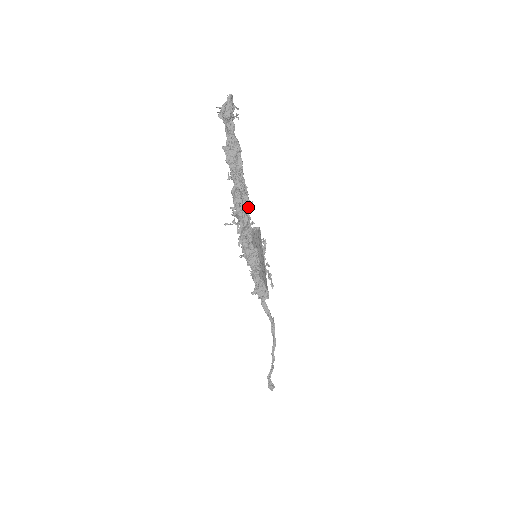
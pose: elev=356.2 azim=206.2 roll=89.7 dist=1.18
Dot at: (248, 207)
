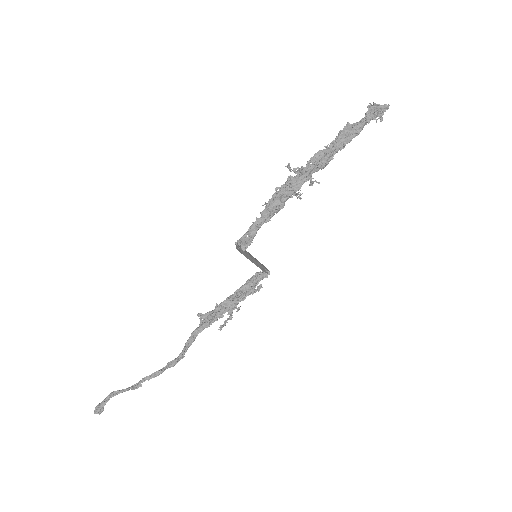
Dot at: occluded
